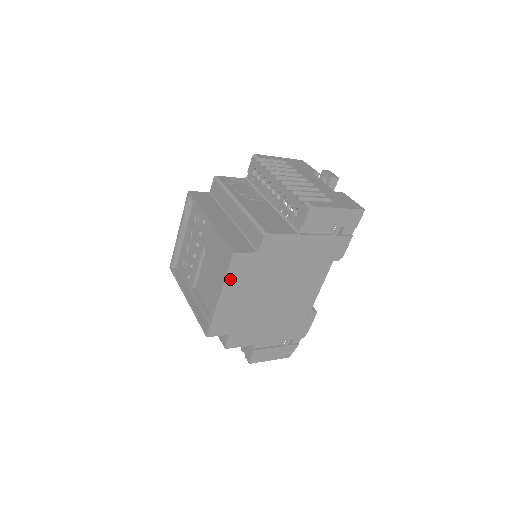
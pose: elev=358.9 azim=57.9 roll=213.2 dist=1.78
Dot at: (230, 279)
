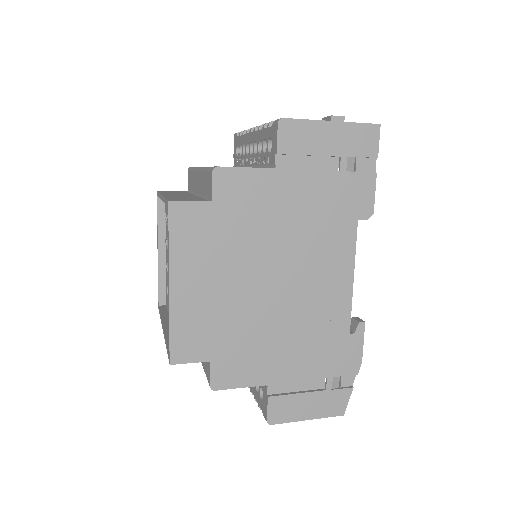
Dot at: (178, 251)
